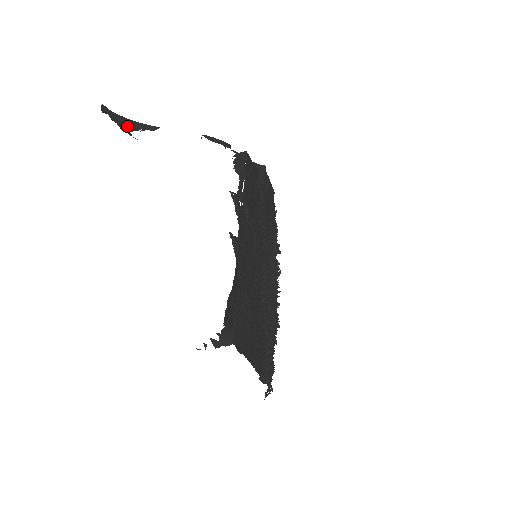
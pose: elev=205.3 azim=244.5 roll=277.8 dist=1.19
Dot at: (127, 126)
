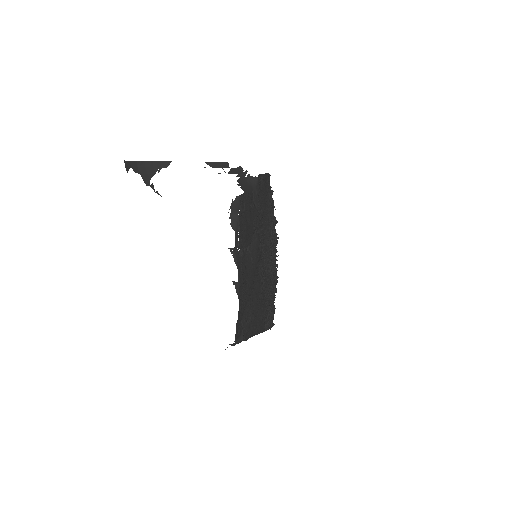
Dot at: (147, 171)
